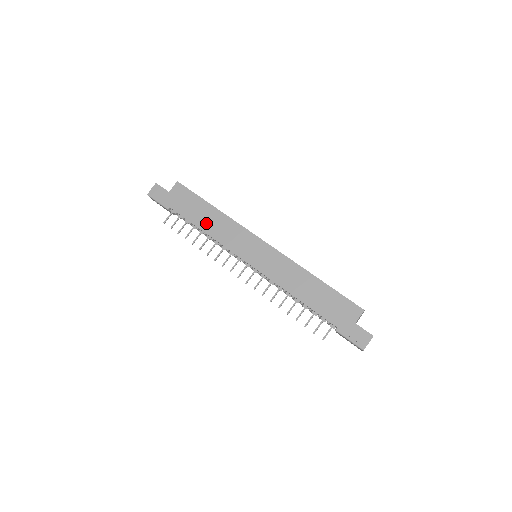
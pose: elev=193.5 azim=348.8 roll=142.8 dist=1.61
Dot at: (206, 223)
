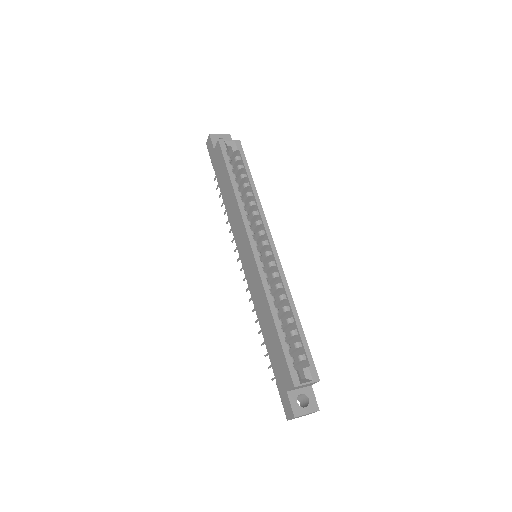
Dot at: (227, 200)
